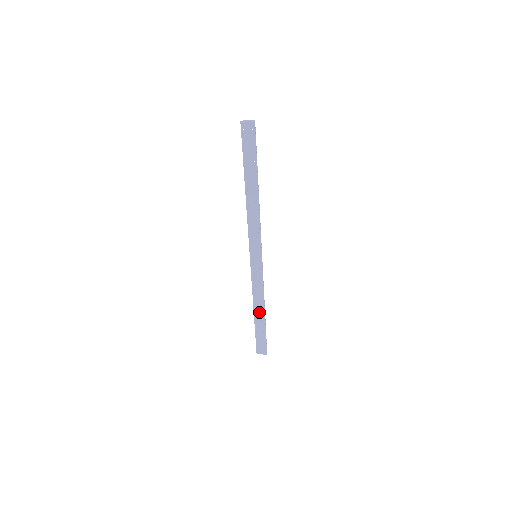
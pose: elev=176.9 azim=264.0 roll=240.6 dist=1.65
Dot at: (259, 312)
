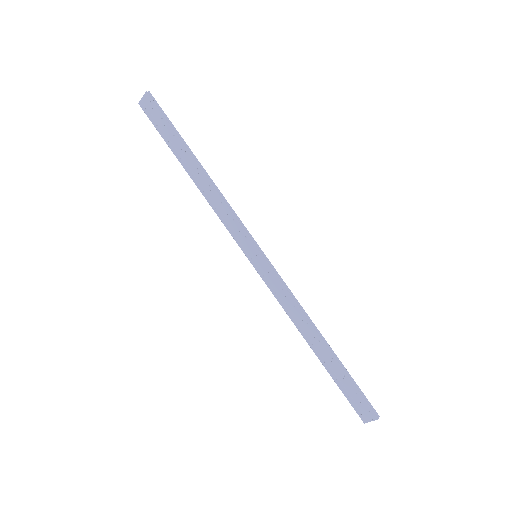
Dot at: (316, 343)
